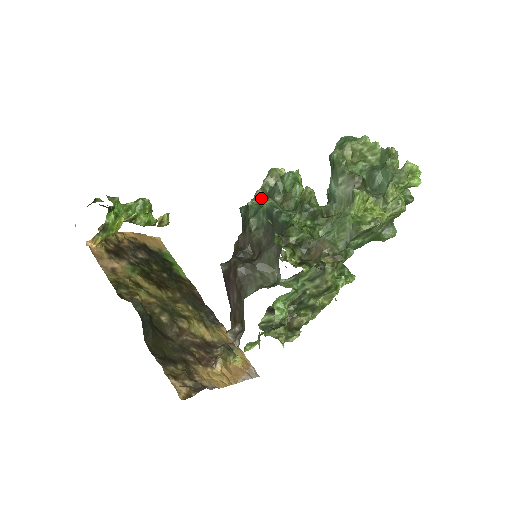
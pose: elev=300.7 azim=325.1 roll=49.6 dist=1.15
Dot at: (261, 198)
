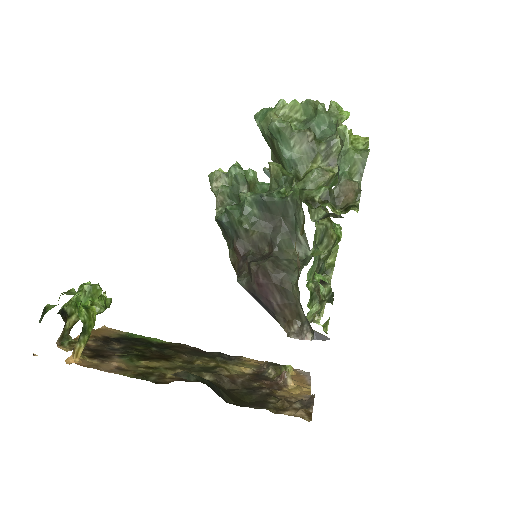
Dot at: (224, 202)
